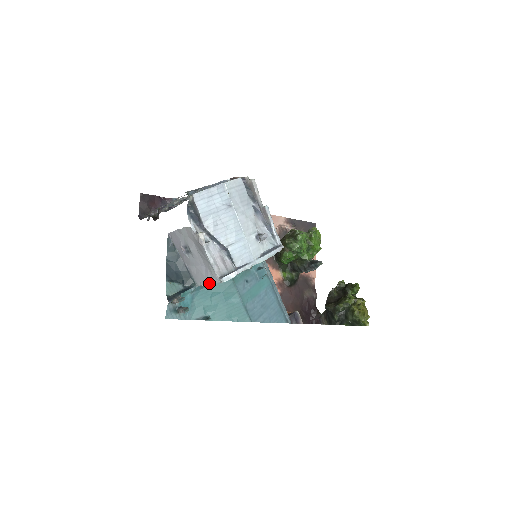
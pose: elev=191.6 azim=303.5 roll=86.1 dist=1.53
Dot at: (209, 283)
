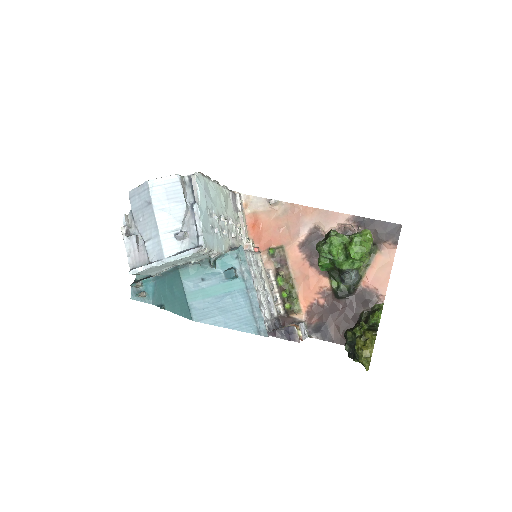
Dot at: (142, 274)
